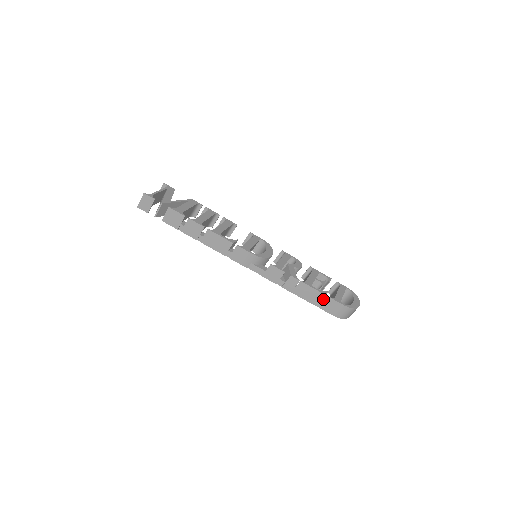
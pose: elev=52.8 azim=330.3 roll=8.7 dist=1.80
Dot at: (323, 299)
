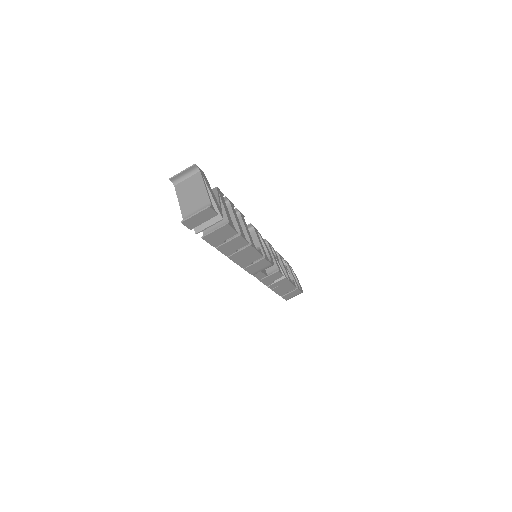
Dot at: occluded
